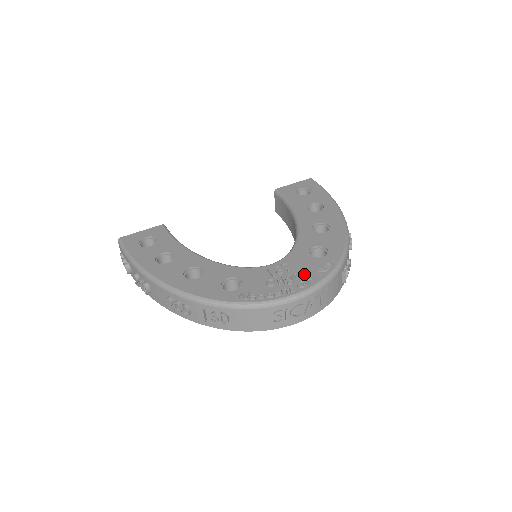
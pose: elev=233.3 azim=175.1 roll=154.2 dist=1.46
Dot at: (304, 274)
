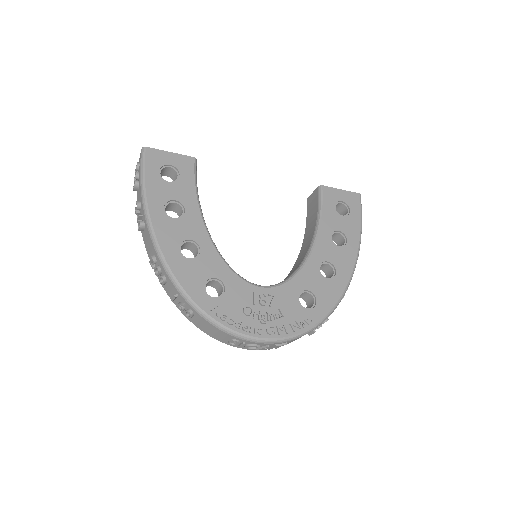
Dot at: (280, 319)
